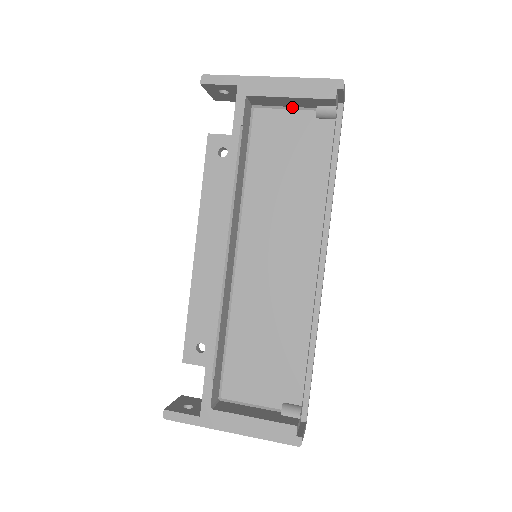
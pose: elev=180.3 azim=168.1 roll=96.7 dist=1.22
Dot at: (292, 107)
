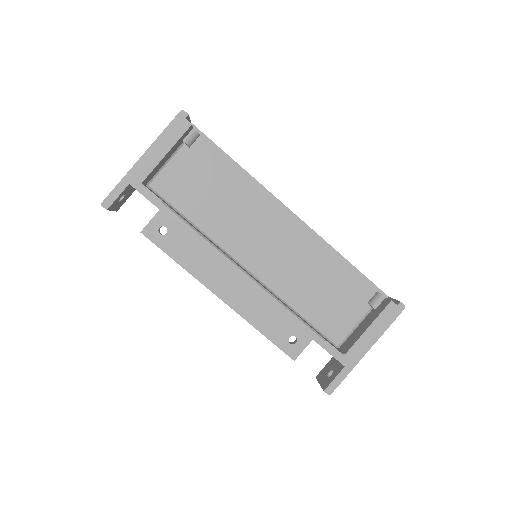
Dot at: (169, 158)
